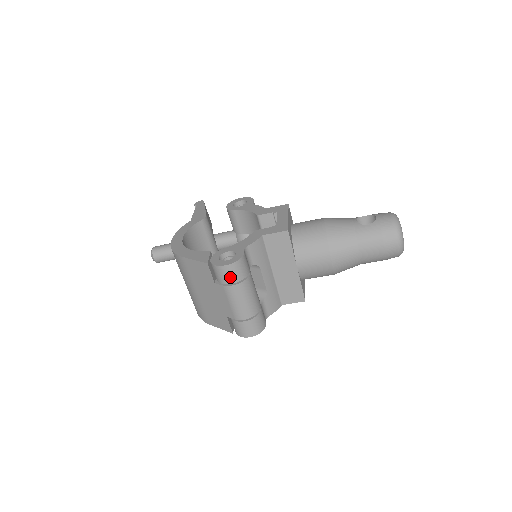
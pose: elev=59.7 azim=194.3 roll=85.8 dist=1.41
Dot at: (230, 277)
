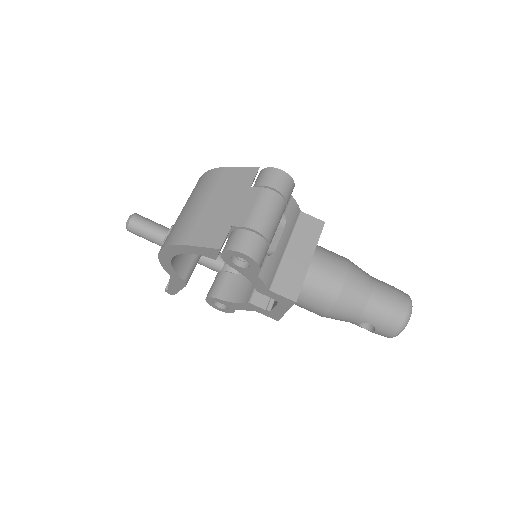
Dot at: (277, 182)
